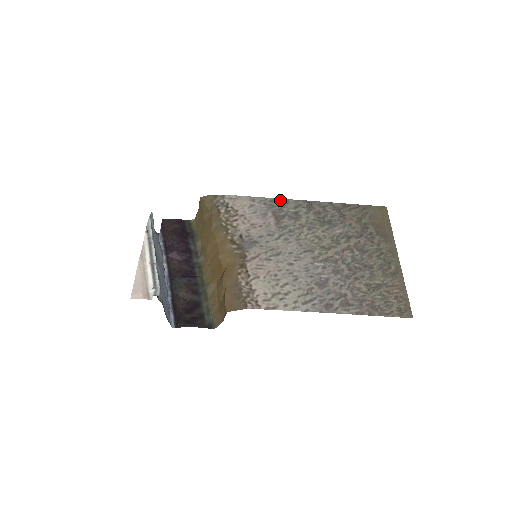
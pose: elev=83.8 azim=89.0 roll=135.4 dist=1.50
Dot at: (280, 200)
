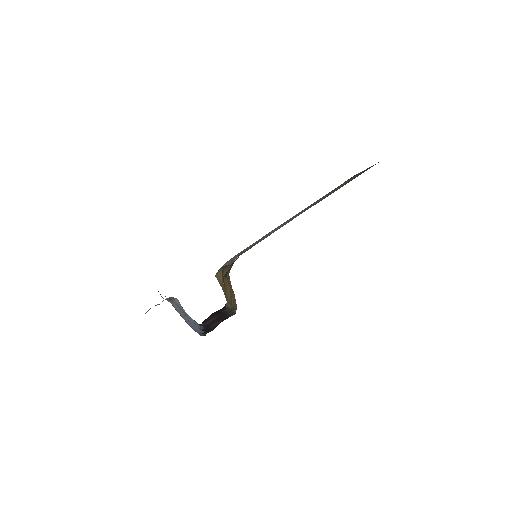
Dot at: occluded
